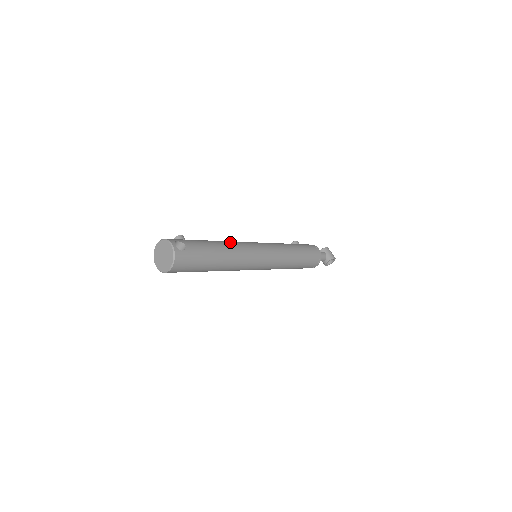
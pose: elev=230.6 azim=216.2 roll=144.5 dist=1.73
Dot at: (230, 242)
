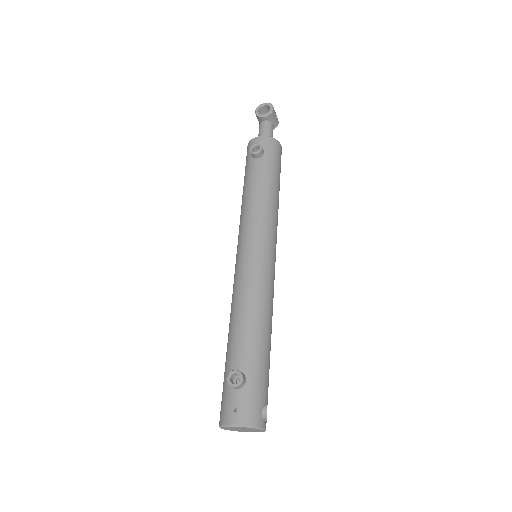
Dot at: (267, 310)
